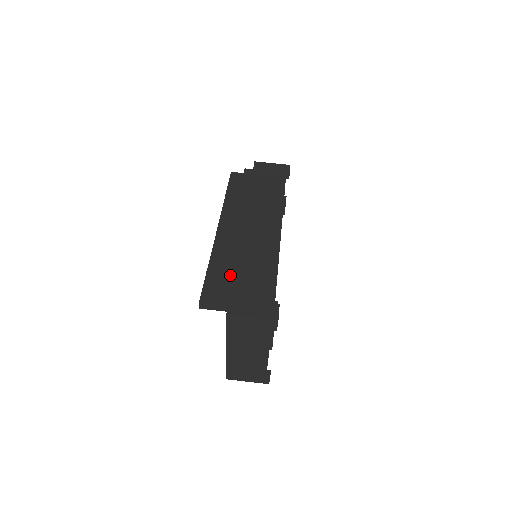
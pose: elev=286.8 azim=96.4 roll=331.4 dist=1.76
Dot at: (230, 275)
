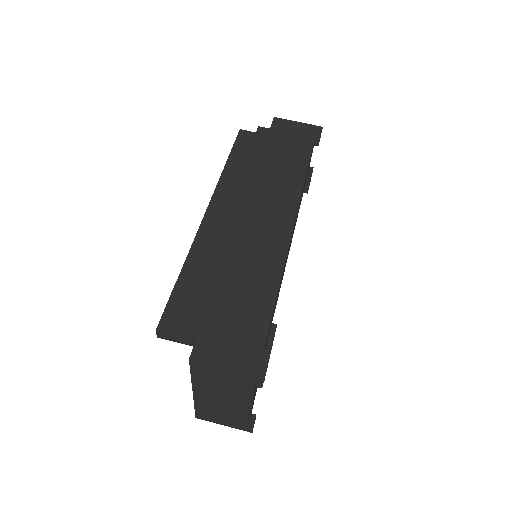
Dot at: (207, 293)
